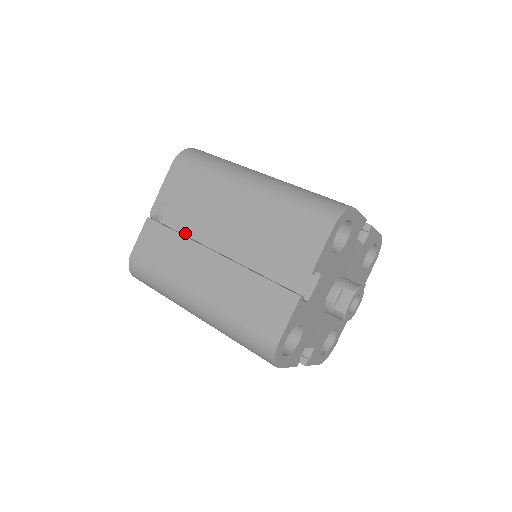
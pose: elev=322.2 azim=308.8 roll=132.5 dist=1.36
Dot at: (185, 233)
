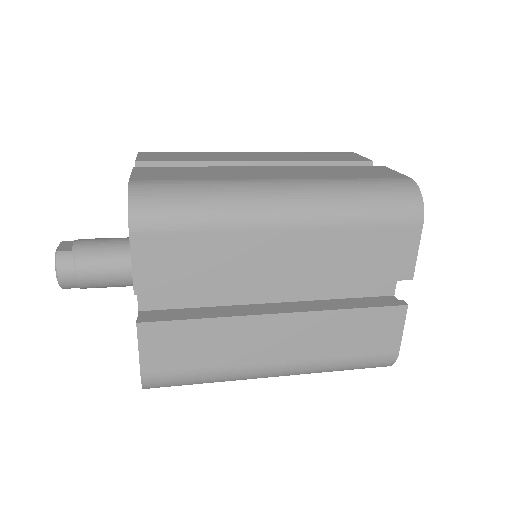
Dot at: occluded
